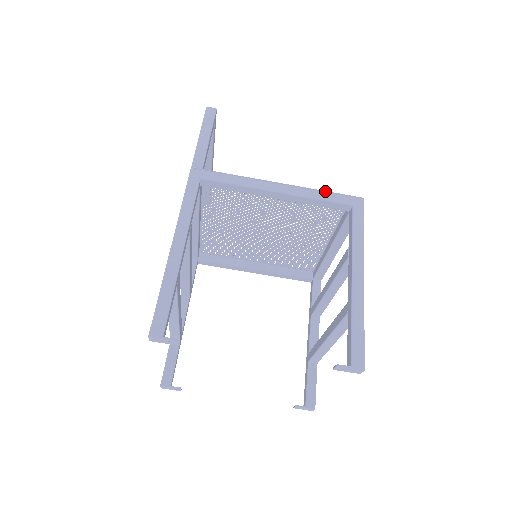
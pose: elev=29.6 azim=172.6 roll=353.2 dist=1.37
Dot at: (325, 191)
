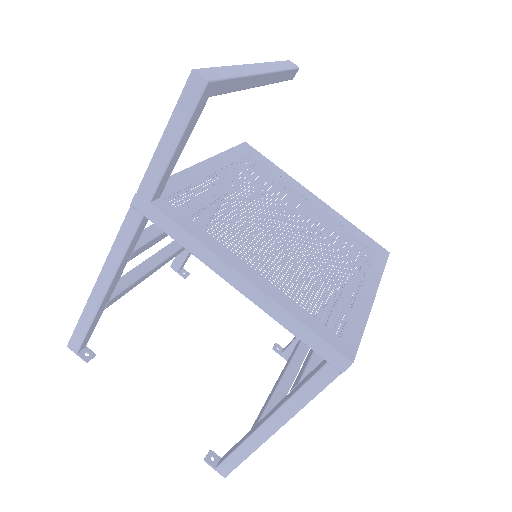
Dot at: (302, 323)
